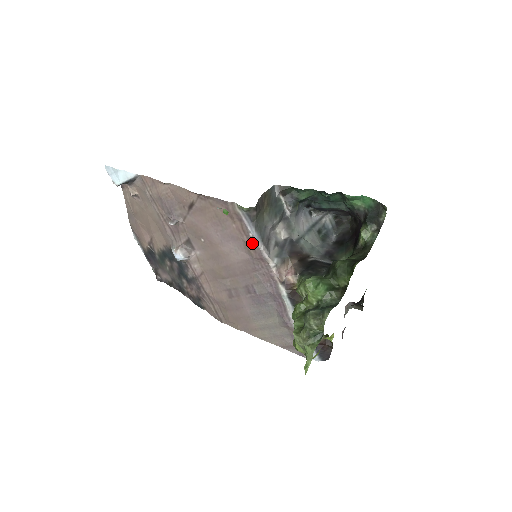
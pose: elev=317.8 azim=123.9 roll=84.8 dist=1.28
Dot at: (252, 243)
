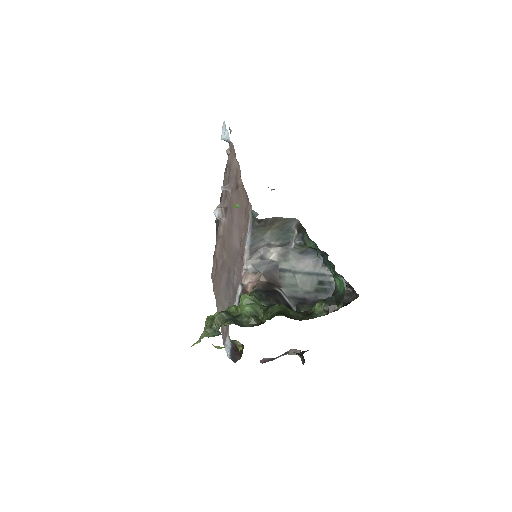
Dot at: (244, 242)
